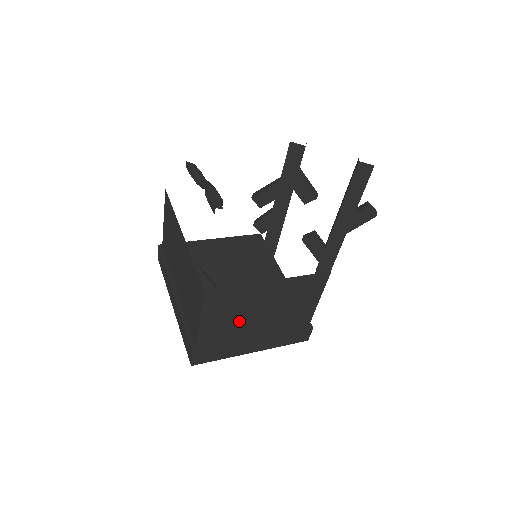
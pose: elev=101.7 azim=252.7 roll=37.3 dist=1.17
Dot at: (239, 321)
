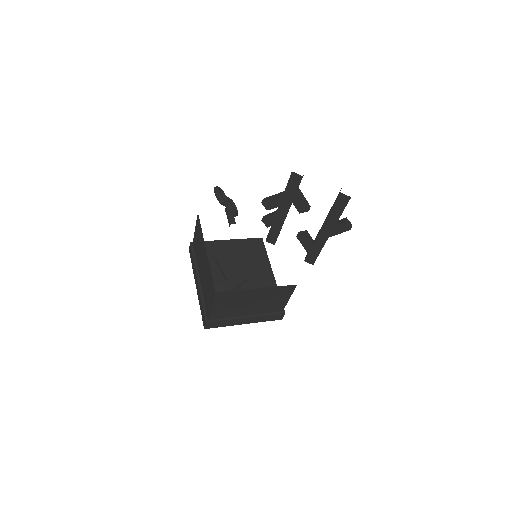
Dot at: (236, 307)
